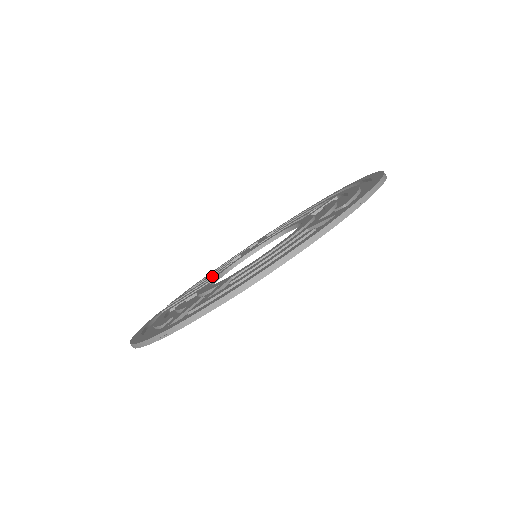
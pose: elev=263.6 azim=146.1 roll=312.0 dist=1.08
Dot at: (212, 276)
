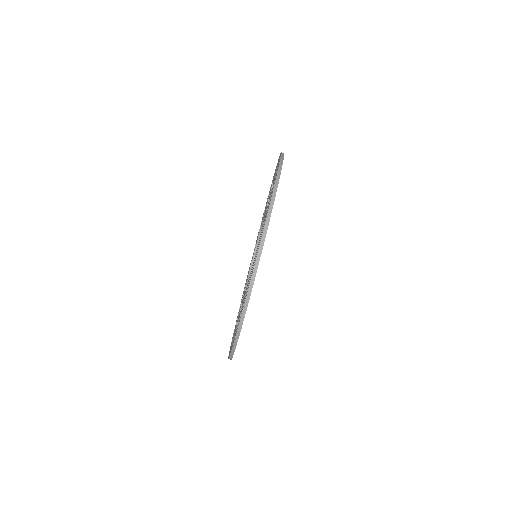
Dot at: occluded
